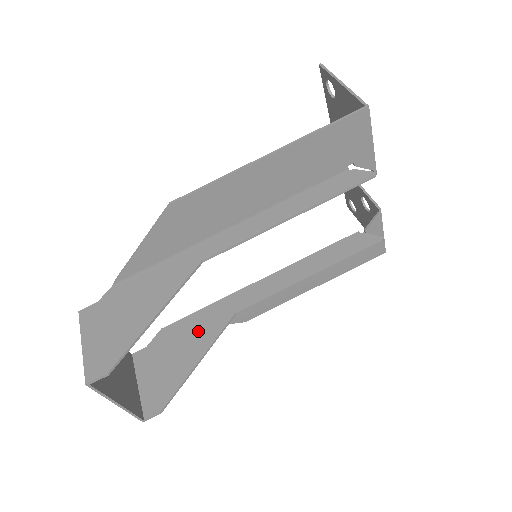
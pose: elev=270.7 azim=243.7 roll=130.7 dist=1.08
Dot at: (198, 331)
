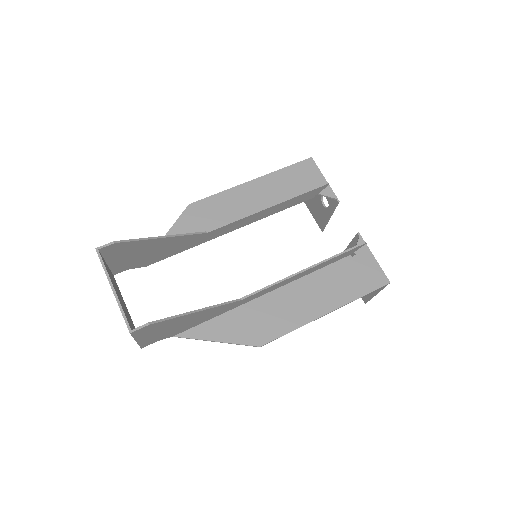
Dot at: occluded
